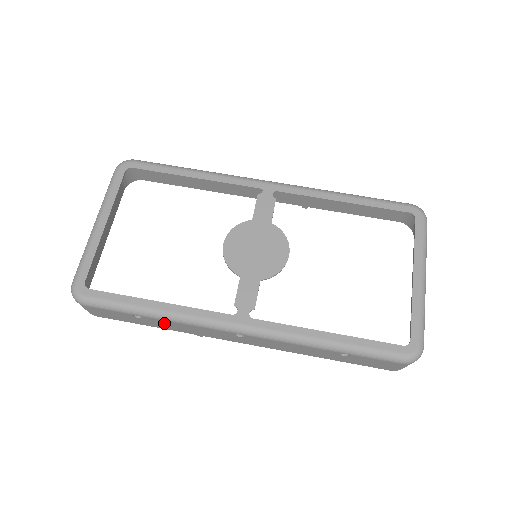
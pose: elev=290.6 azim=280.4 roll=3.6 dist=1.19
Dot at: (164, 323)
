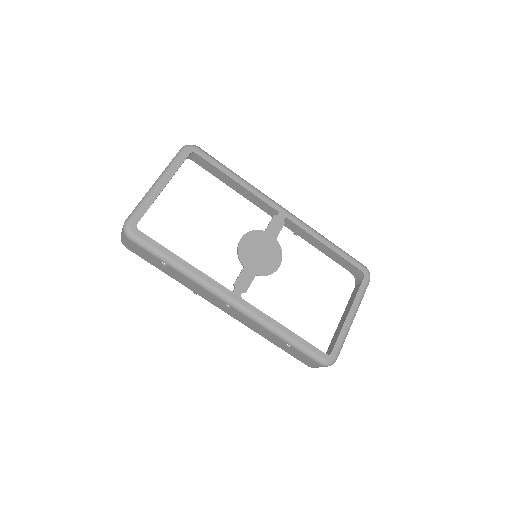
Dot at: (179, 276)
